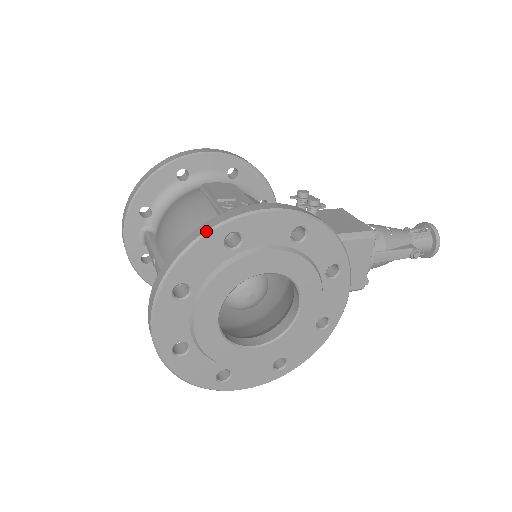
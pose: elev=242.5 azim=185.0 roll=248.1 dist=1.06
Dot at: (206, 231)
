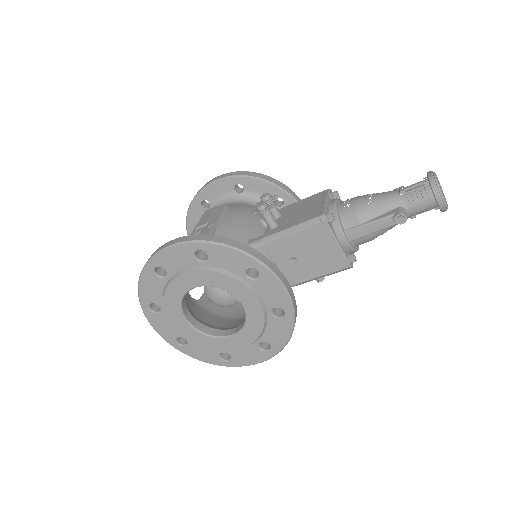
Dot at: (141, 271)
